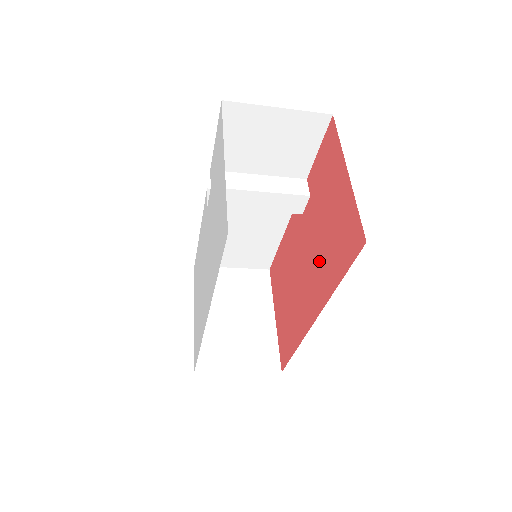
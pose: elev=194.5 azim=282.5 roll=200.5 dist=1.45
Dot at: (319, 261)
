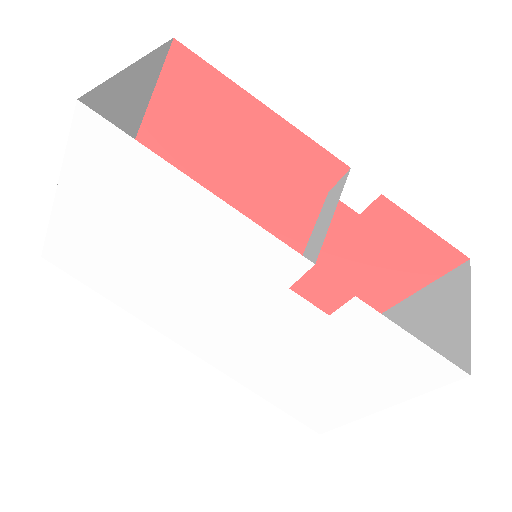
Dot at: occluded
